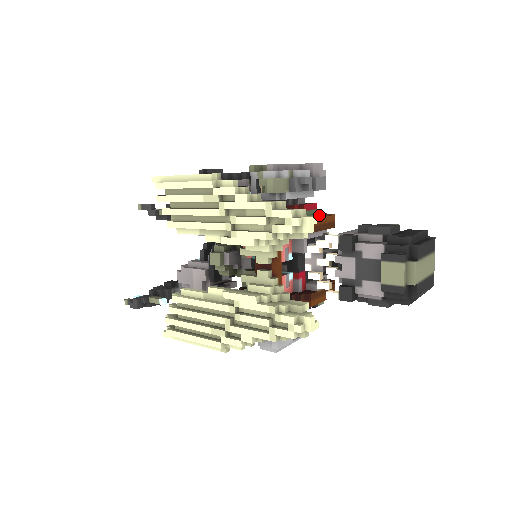
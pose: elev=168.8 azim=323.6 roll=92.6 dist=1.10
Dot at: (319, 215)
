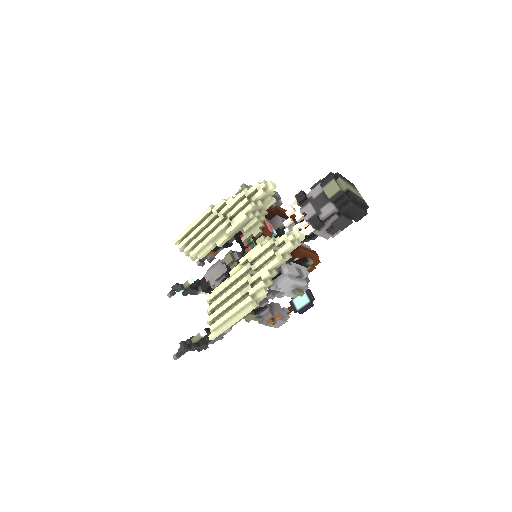
Dot at: occluded
